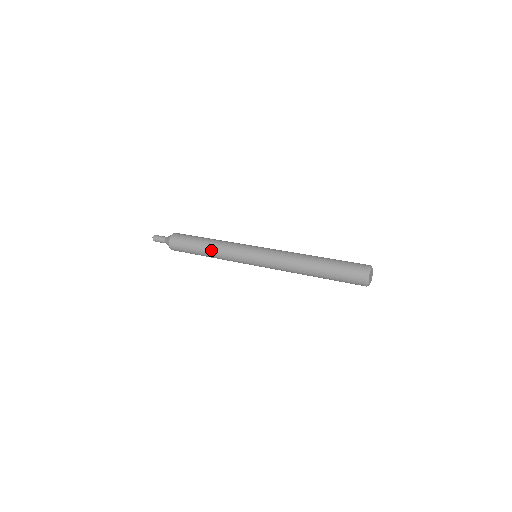
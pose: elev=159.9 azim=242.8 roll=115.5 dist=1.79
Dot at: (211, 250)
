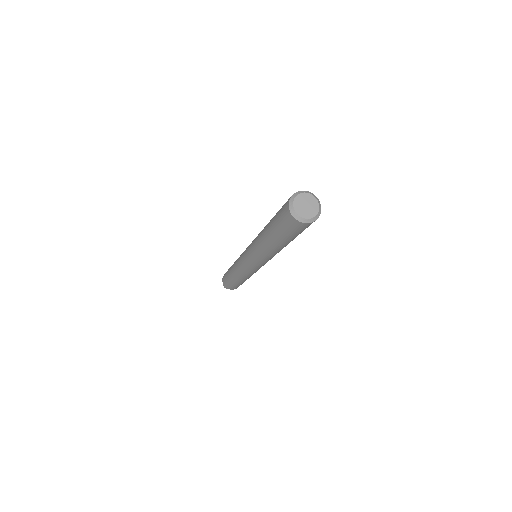
Dot at: (233, 267)
